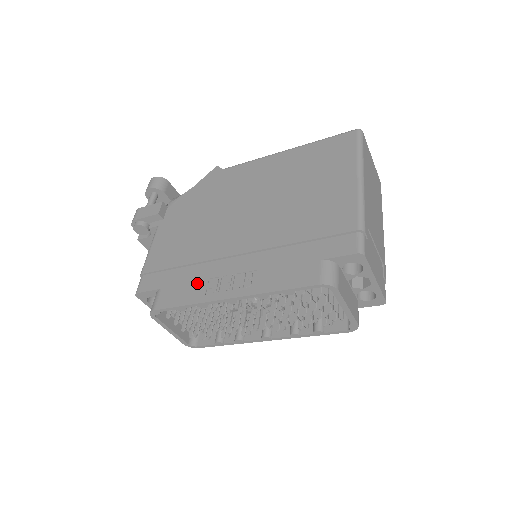
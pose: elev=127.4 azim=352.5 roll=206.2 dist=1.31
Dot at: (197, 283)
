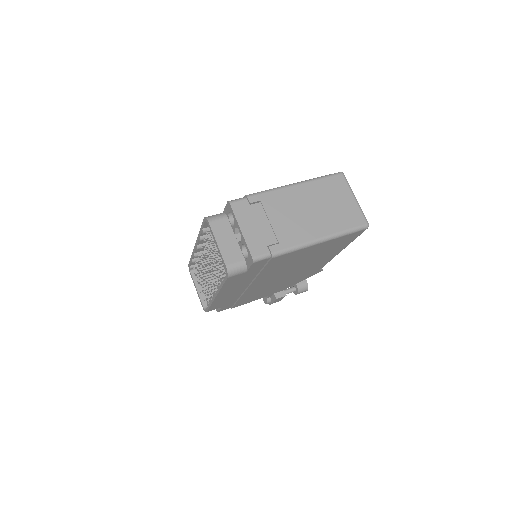
Dot at: occluded
